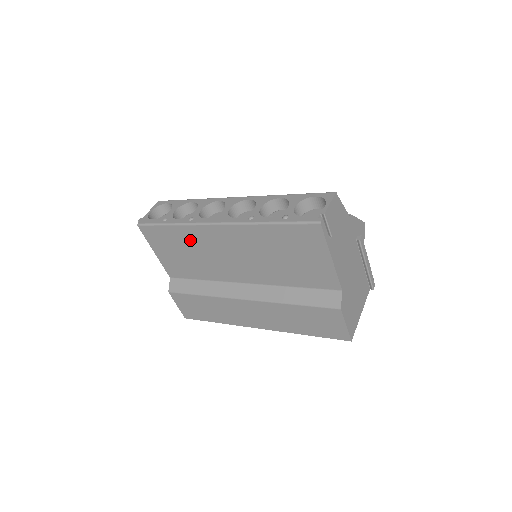
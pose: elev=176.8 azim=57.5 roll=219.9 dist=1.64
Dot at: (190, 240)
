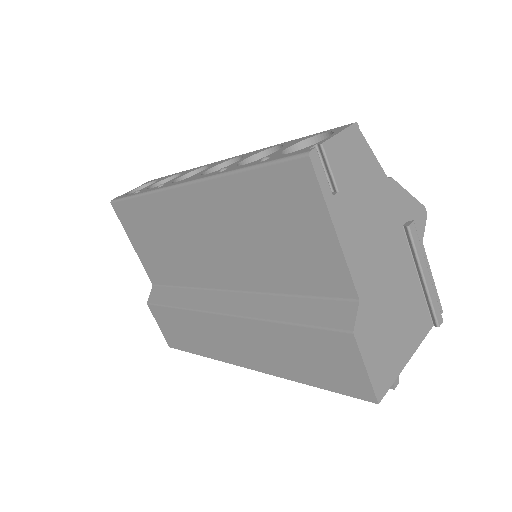
Dot at: (160, 219)
